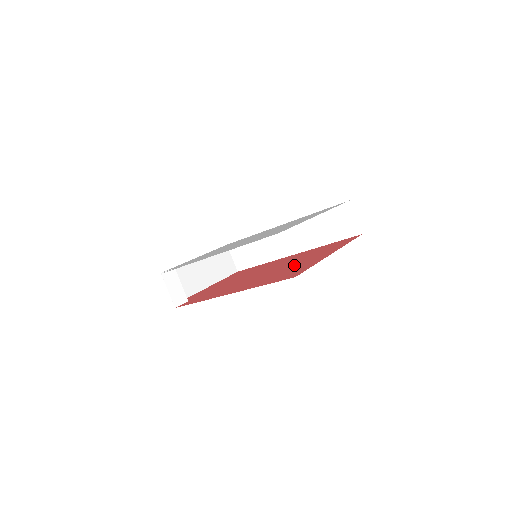
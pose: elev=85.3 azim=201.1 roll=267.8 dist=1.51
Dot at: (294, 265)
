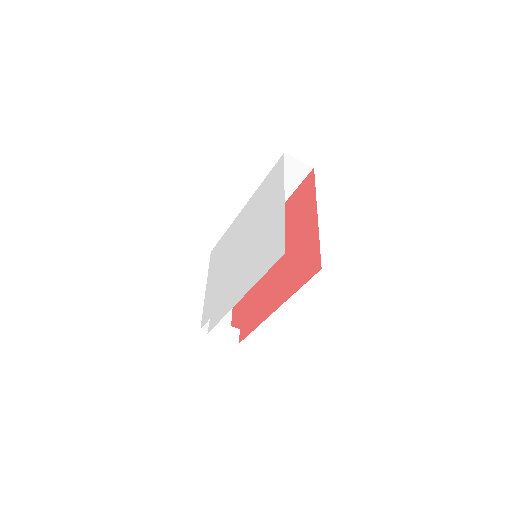
Dot at: (295, 244)
